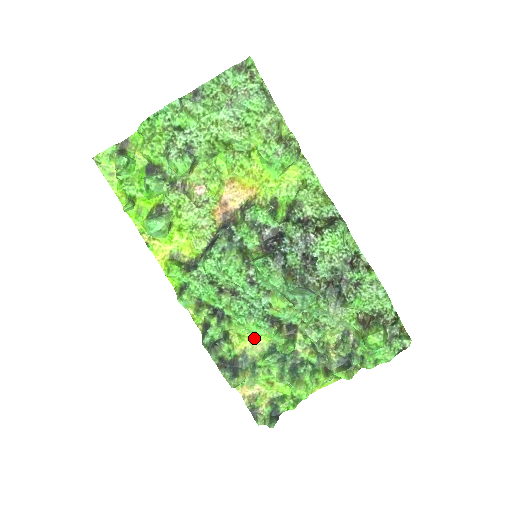
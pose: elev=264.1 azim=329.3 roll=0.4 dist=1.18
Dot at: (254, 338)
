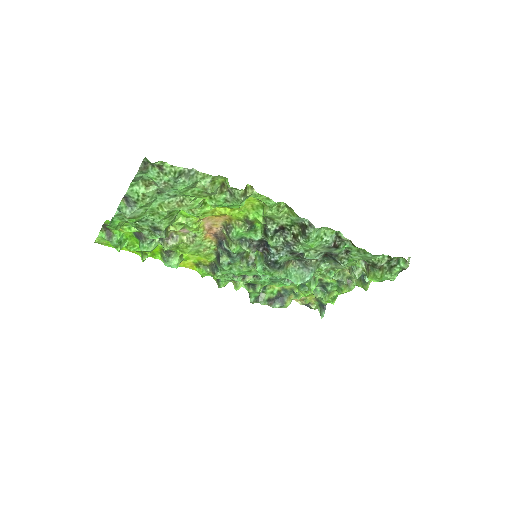
Dot at: occluded
